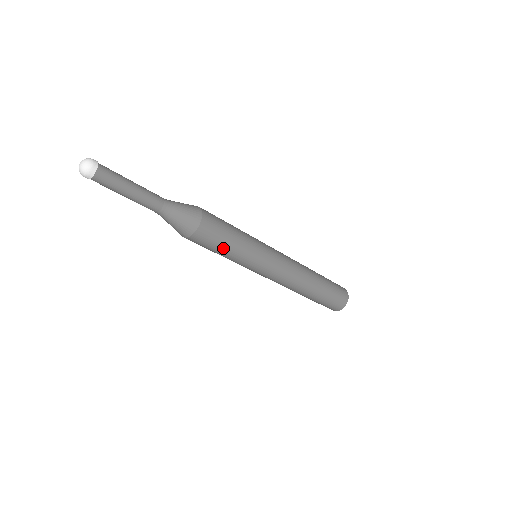
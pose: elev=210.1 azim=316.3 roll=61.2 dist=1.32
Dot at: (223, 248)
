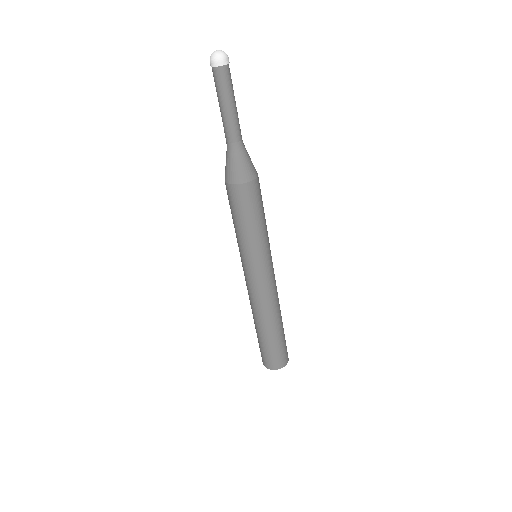
Dot at: (240, 219)
